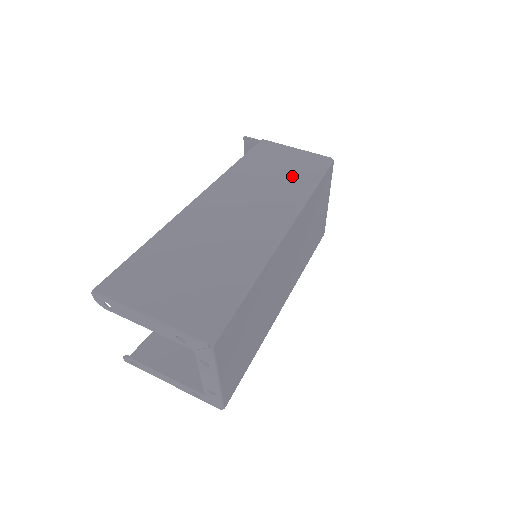
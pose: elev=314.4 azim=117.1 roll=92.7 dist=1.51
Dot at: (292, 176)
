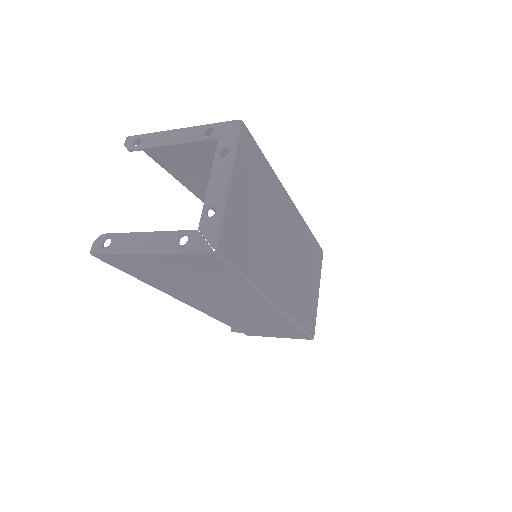
Dot at: occluded
